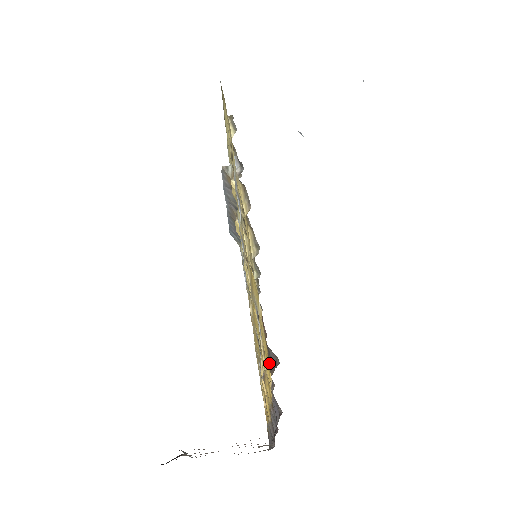
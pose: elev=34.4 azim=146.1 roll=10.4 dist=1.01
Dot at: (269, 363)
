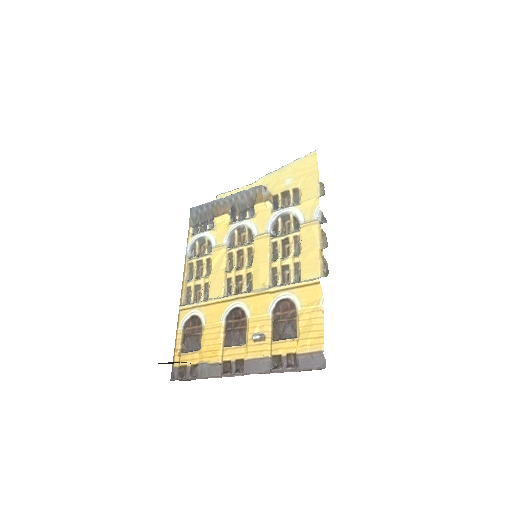
Dot at: (275, 332)
